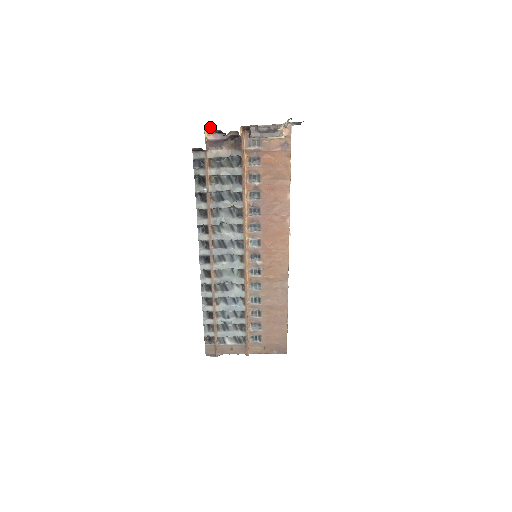
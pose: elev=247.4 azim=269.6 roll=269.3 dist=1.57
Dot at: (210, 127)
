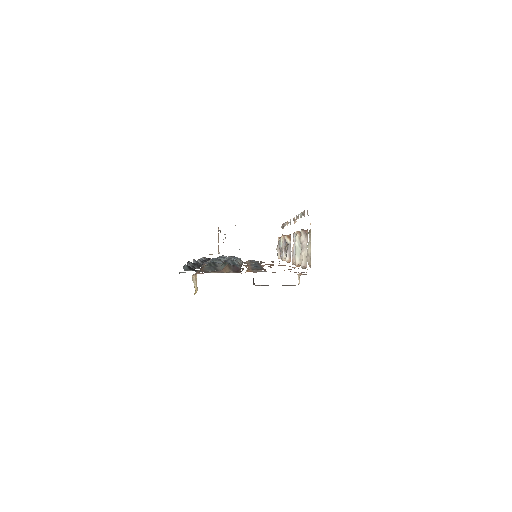
Dot at: occluded
